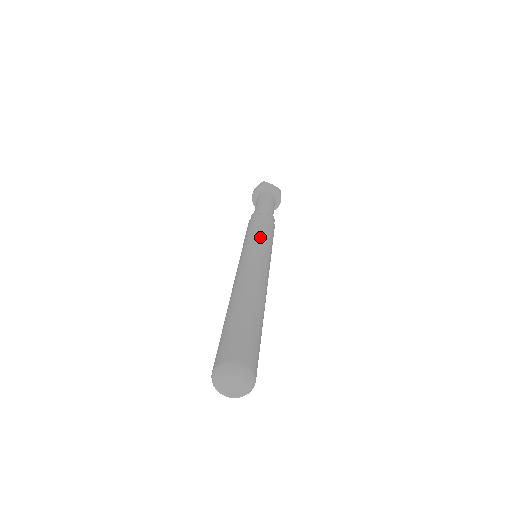
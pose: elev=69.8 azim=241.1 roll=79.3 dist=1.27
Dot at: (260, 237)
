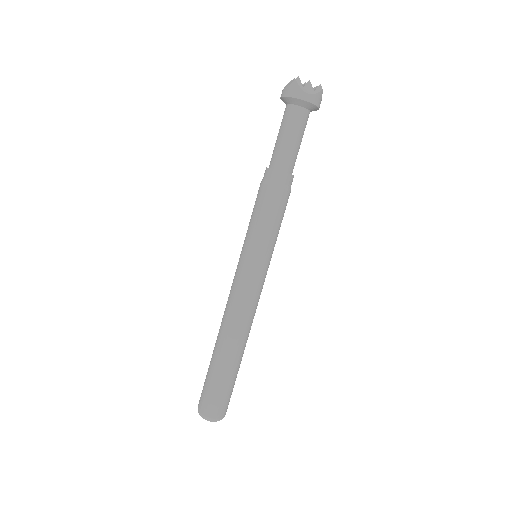
Dot at: (258, 245)
